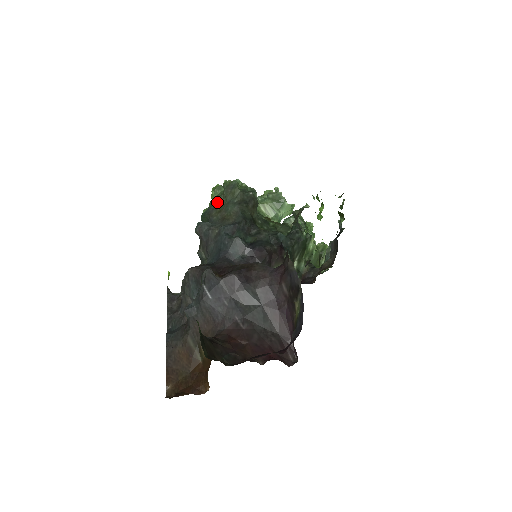
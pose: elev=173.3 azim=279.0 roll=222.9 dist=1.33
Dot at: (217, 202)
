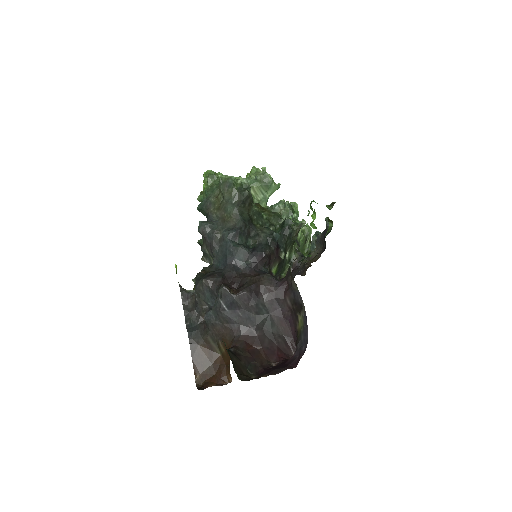
Dot at: (213, 196)
